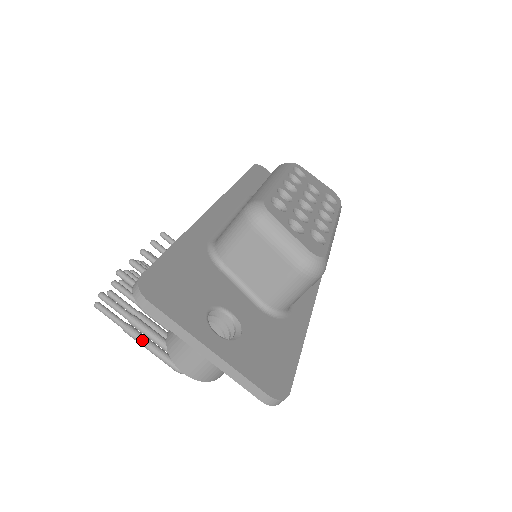
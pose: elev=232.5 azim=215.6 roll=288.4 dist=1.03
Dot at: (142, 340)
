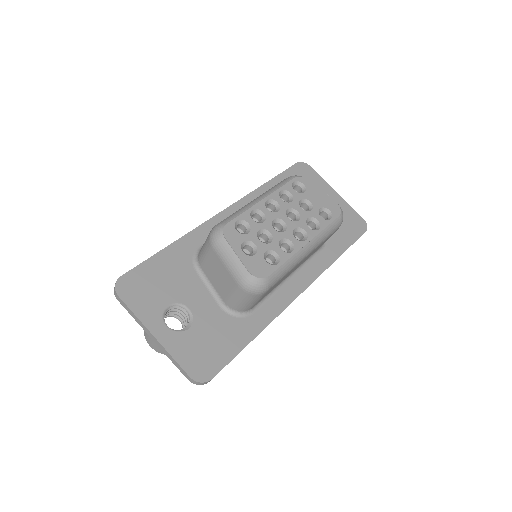
Dot at: occluded
